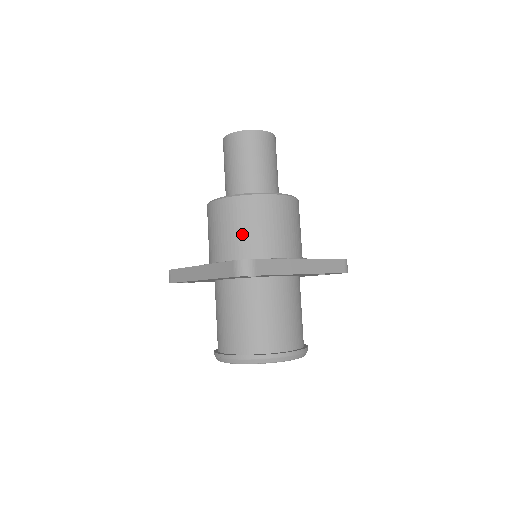
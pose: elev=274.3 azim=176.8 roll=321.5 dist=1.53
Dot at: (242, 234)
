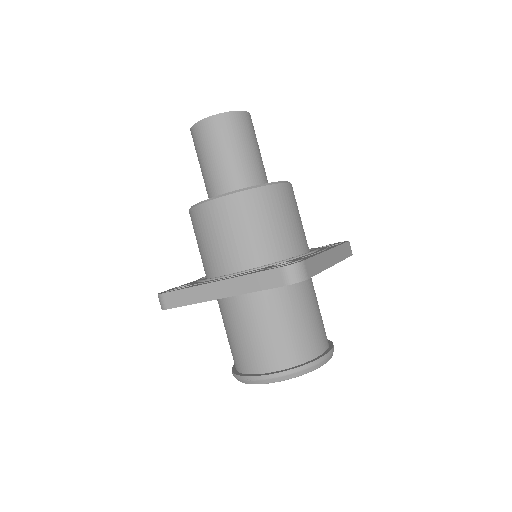
Dot at: (258, 234)
